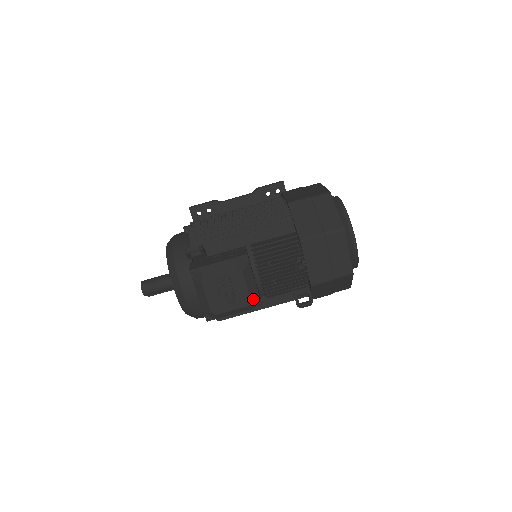
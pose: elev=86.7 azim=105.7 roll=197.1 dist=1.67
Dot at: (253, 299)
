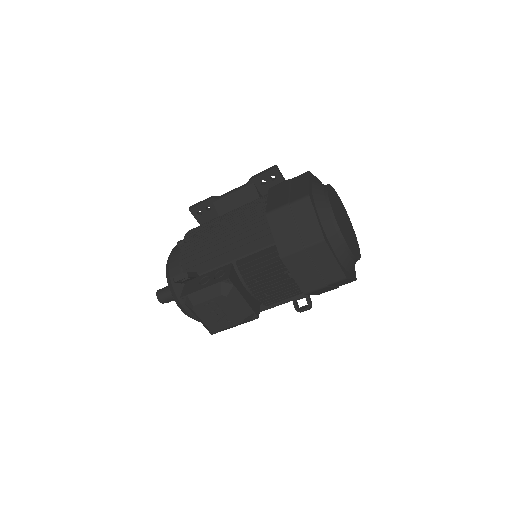
Dot at: (246, 316)
